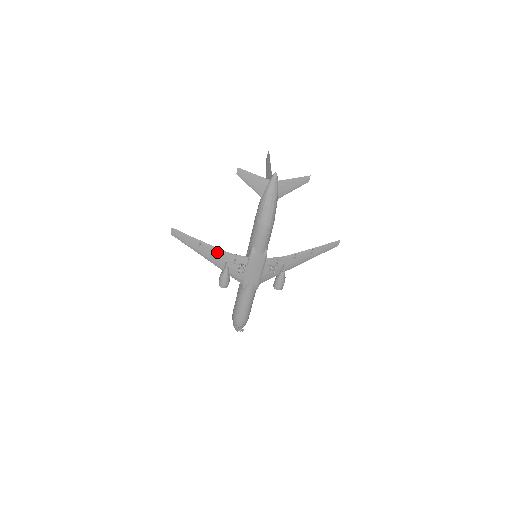
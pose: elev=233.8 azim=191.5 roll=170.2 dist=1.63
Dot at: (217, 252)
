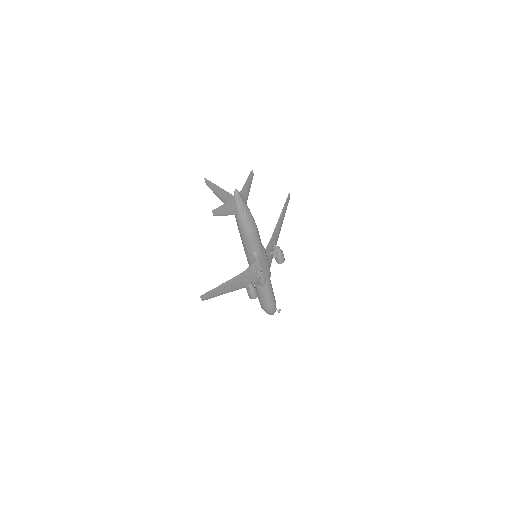
Dot at: (236, 280)
